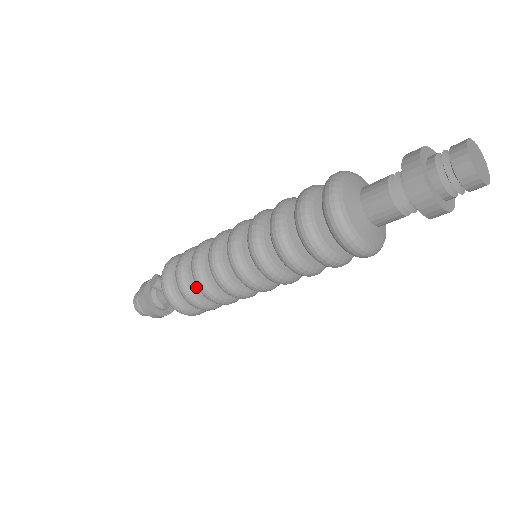
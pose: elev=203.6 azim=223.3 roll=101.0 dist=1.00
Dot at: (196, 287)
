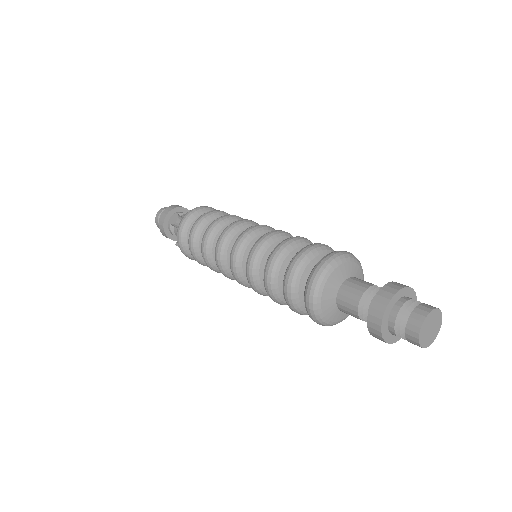
Dot at: occluded
